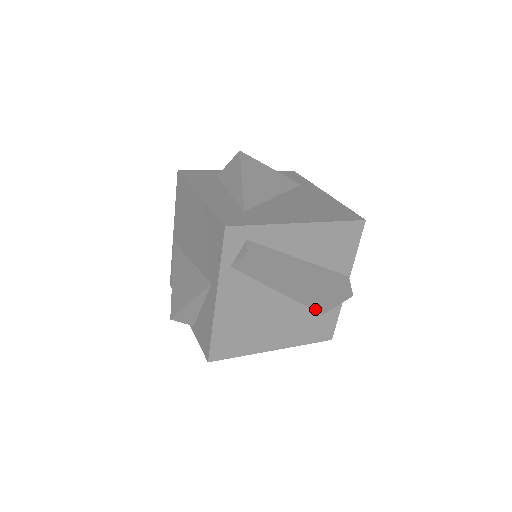
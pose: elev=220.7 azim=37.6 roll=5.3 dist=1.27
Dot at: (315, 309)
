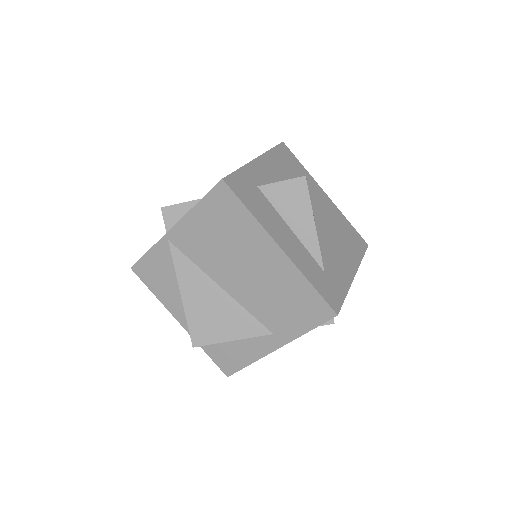
Dot at: occluded
